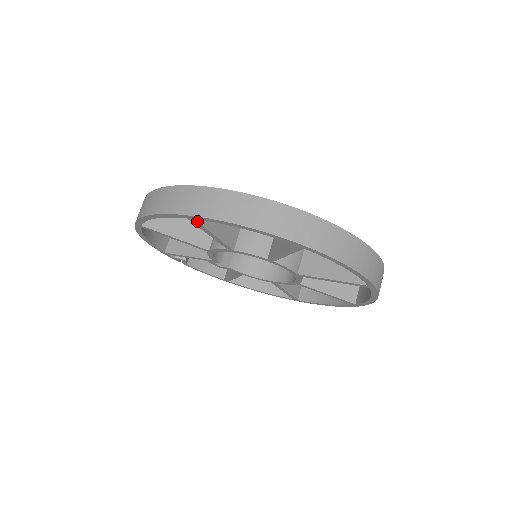
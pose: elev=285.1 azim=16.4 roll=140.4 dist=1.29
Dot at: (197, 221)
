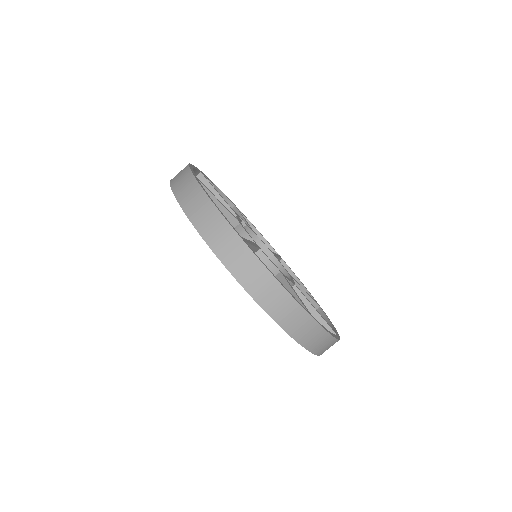
Dot at: occluded
